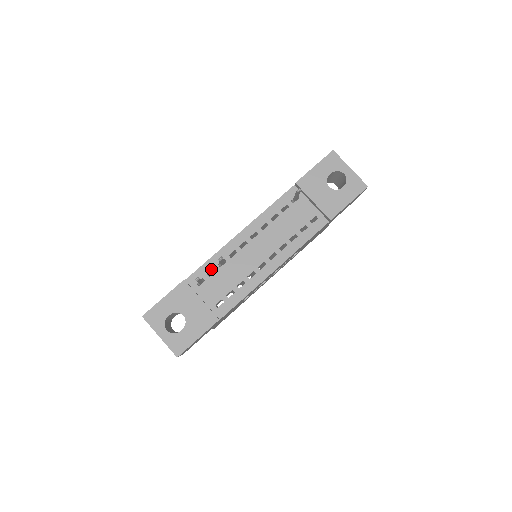
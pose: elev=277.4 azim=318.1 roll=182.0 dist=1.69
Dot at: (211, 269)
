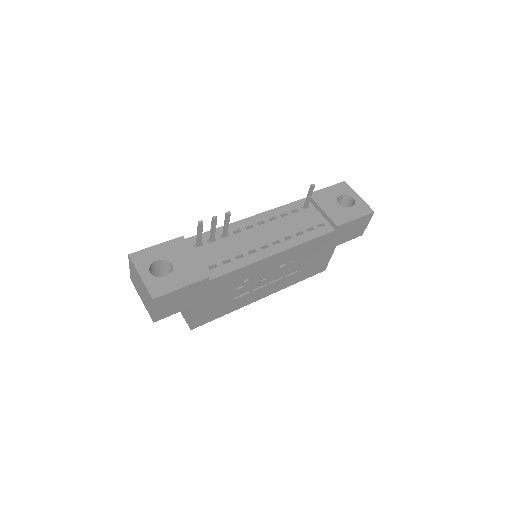
Dot at: (216, 222)
